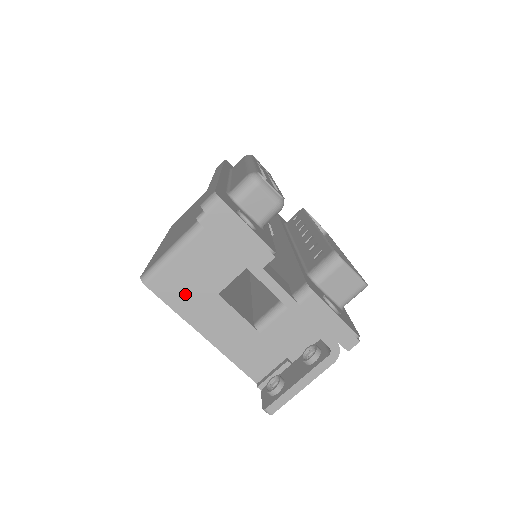
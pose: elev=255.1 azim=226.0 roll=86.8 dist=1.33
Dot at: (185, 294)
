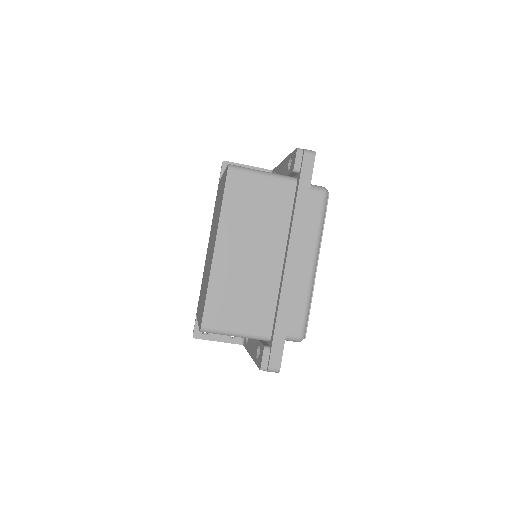
Dot at: occluded
